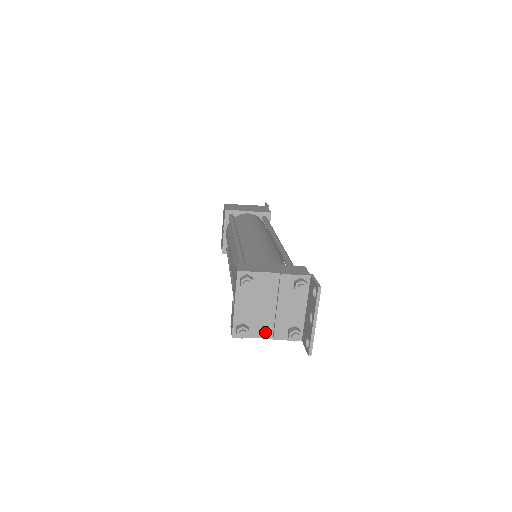
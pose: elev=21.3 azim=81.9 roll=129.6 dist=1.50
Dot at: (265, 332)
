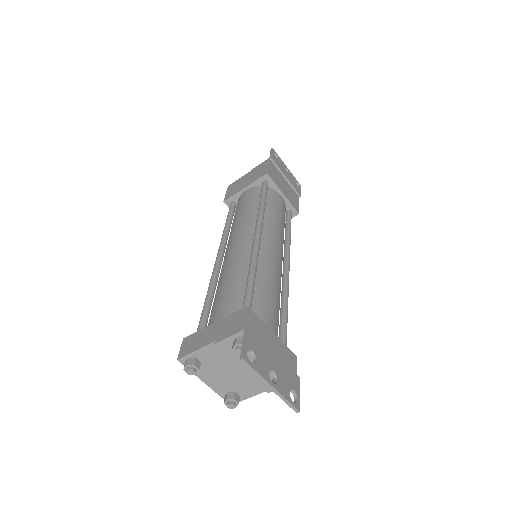
Dot at: (255, 389)
